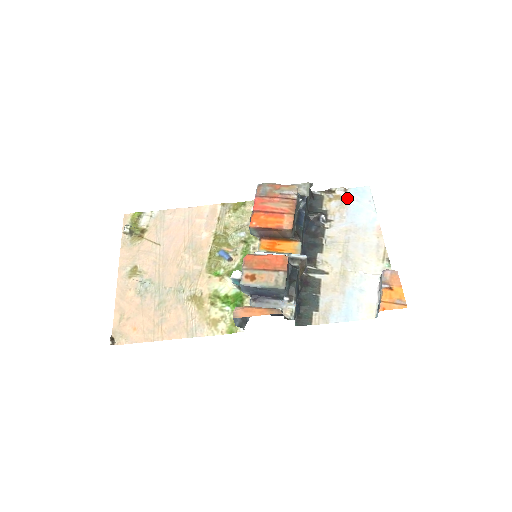
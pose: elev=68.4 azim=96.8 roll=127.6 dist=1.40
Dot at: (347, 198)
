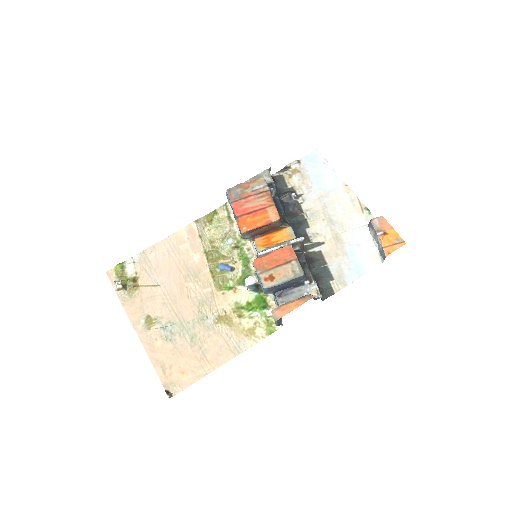
Dot at: (304, 168)
